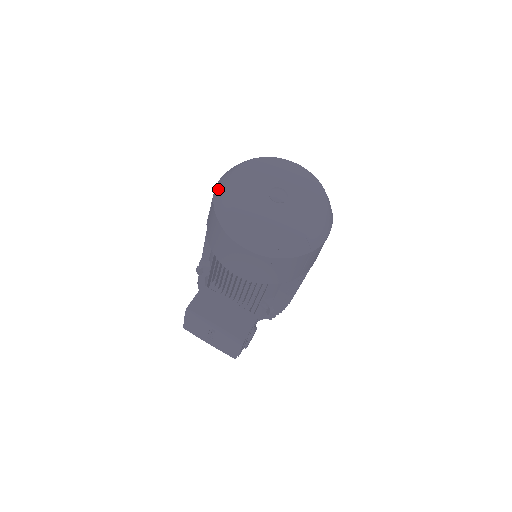
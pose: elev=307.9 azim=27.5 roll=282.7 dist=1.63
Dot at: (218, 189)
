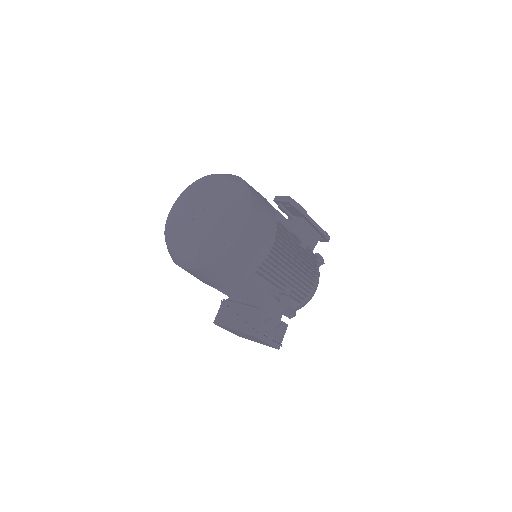
Dot at: occluded
